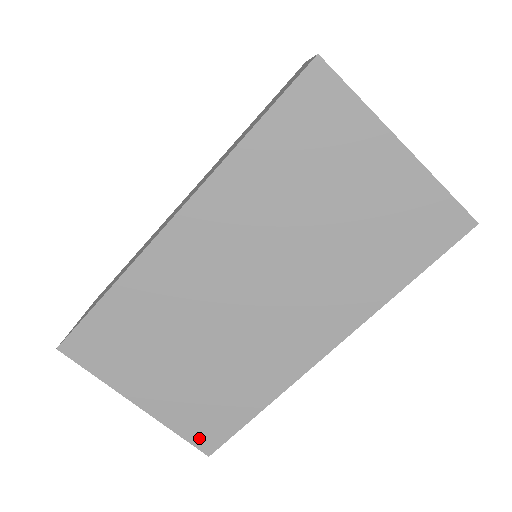
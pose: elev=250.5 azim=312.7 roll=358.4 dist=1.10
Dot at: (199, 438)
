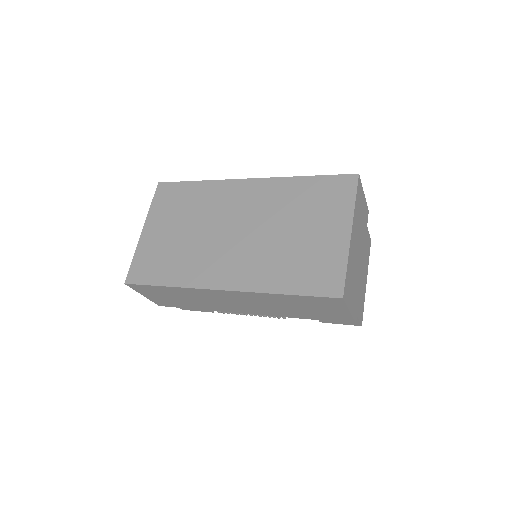
Dot at: (135, 270)
